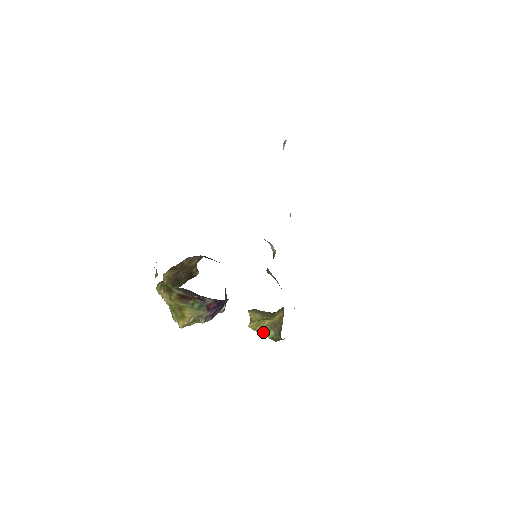
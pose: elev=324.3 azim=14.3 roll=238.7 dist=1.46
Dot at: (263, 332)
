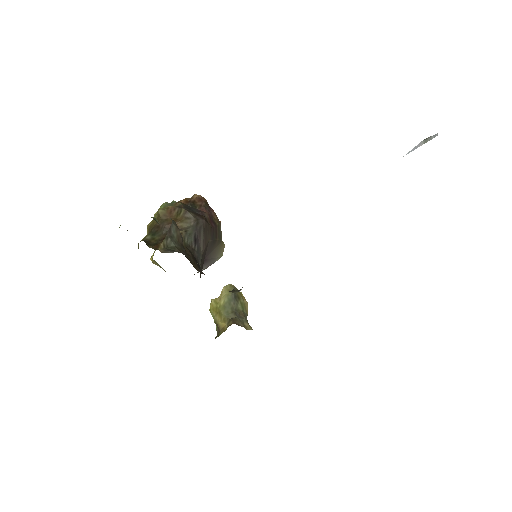
Dot at: occluded
